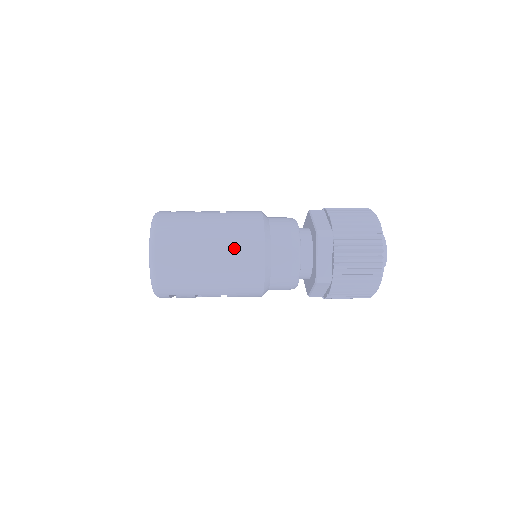
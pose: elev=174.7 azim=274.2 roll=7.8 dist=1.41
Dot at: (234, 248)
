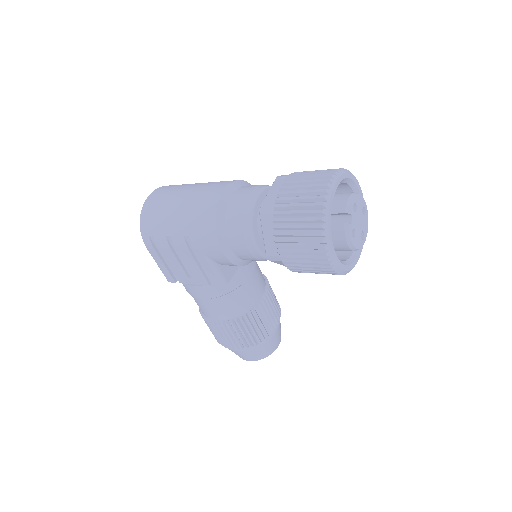
Dot at: (205, 187)
